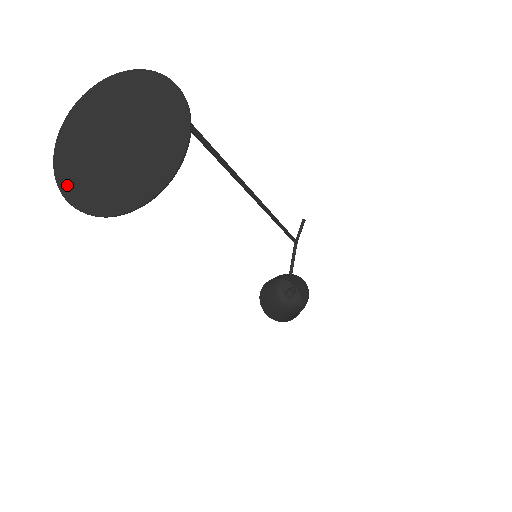
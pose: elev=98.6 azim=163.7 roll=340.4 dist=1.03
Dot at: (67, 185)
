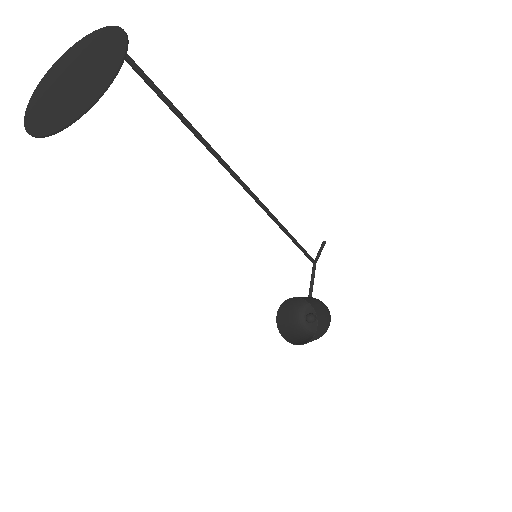
Dot at: (30, 121)
